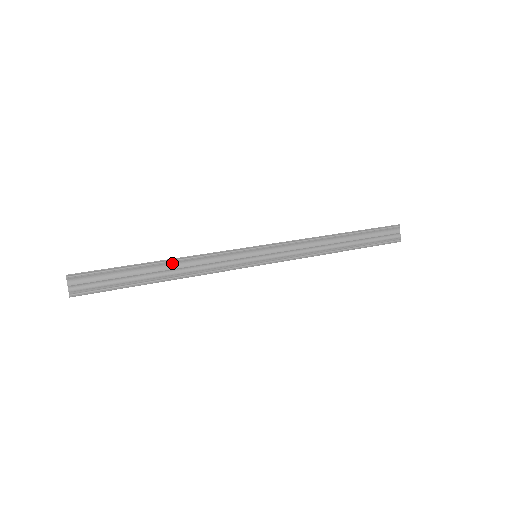
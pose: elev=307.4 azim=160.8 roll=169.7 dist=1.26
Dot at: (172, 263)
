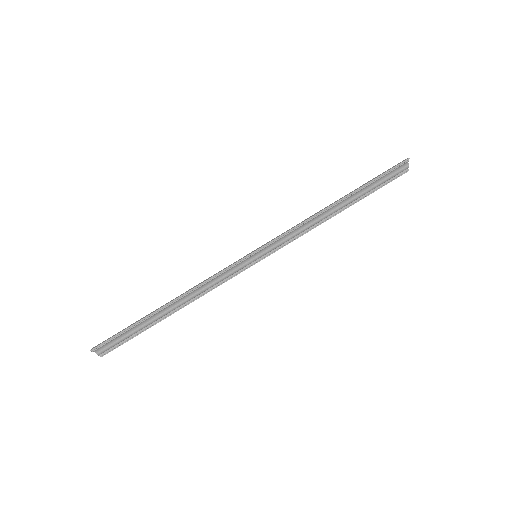
Dot at: (178, 299)
